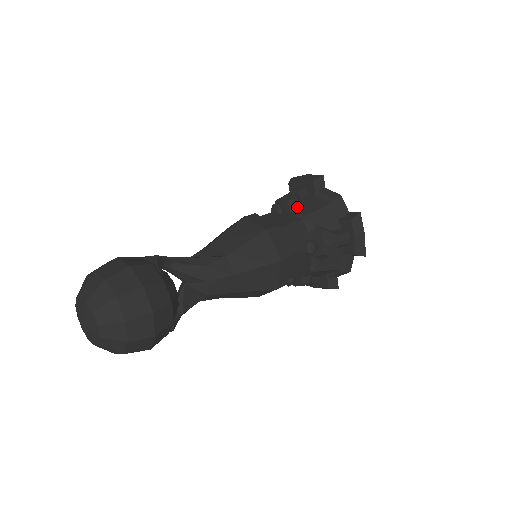
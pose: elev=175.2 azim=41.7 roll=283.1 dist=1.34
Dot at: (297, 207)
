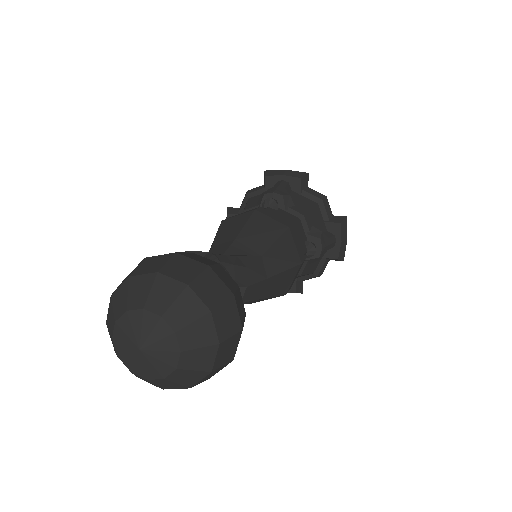
Dot at: (291, 204)
